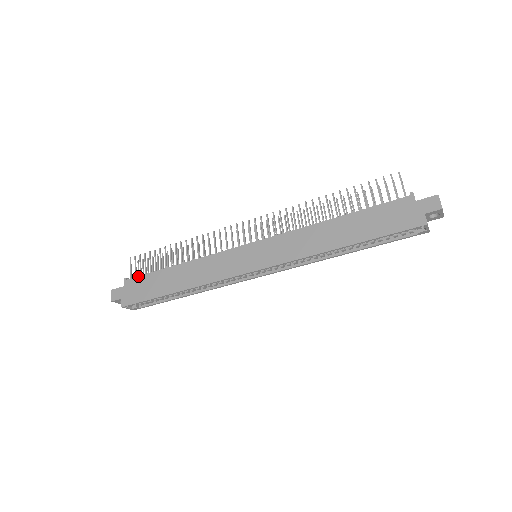
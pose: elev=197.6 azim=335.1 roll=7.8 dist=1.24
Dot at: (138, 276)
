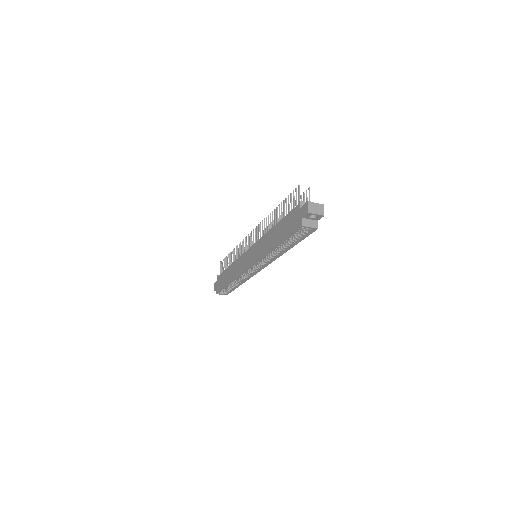
Dot at: (220, 274)
